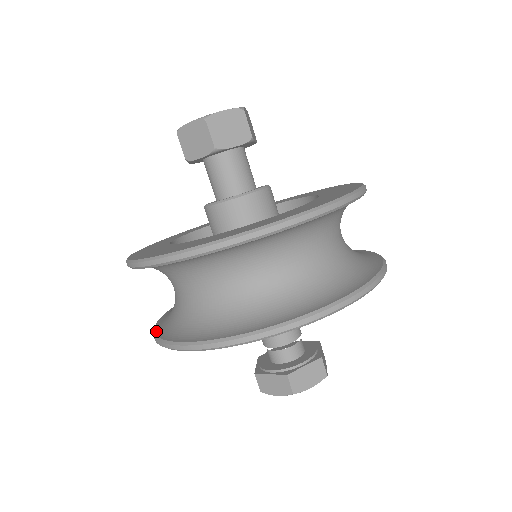
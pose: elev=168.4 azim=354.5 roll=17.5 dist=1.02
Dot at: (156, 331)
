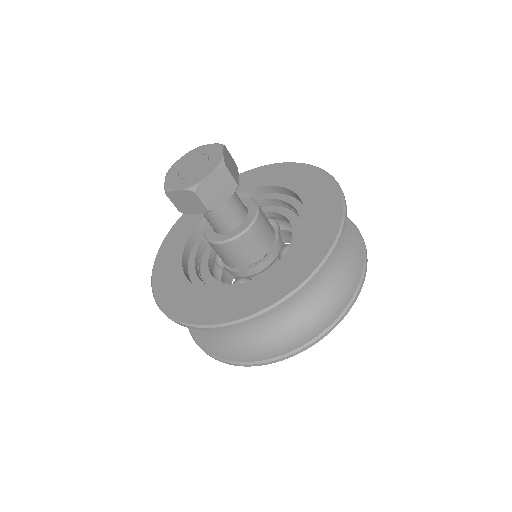
Dot at: (193, 333)
